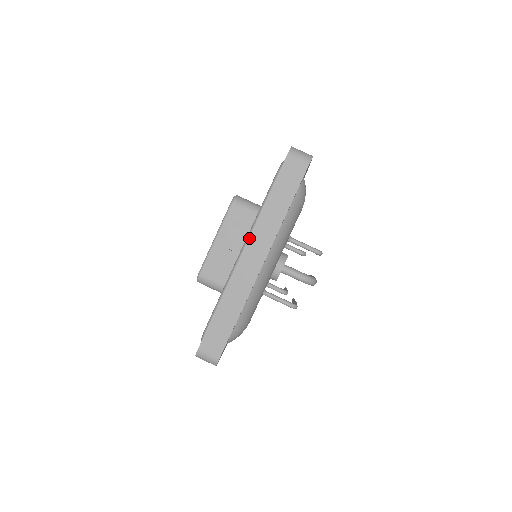
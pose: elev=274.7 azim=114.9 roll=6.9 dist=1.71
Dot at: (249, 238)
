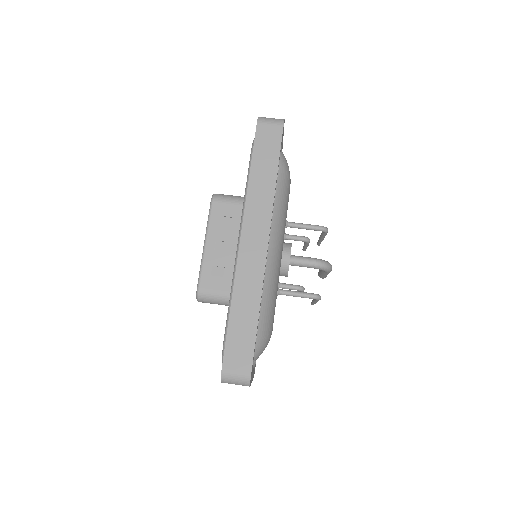
Dot at: (243, 221)
